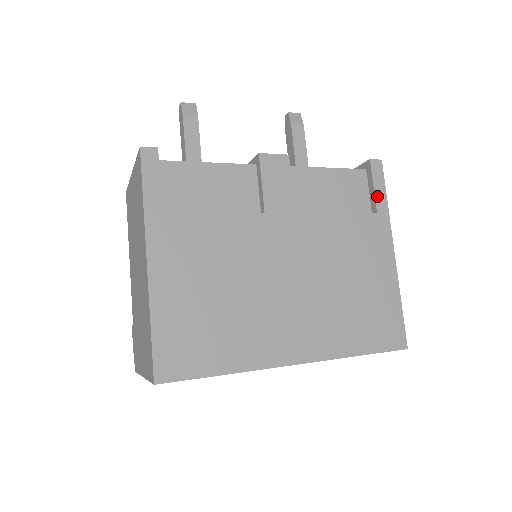
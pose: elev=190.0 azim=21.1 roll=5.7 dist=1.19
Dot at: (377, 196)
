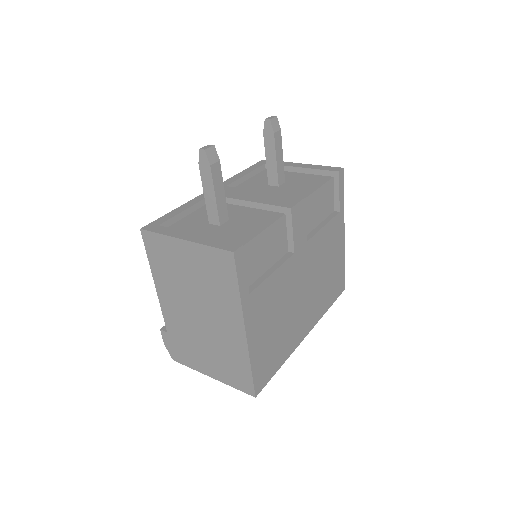
Dot at: (340, 199)
